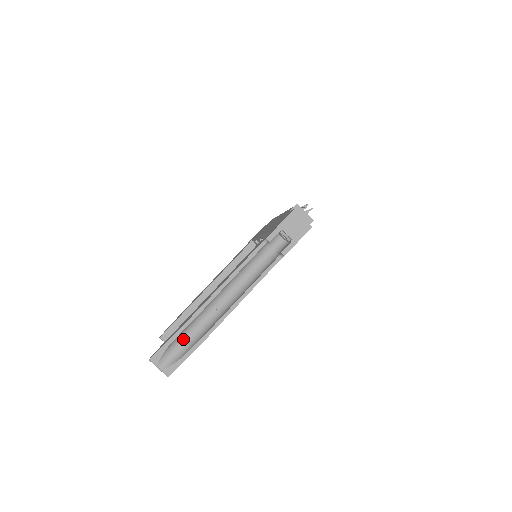
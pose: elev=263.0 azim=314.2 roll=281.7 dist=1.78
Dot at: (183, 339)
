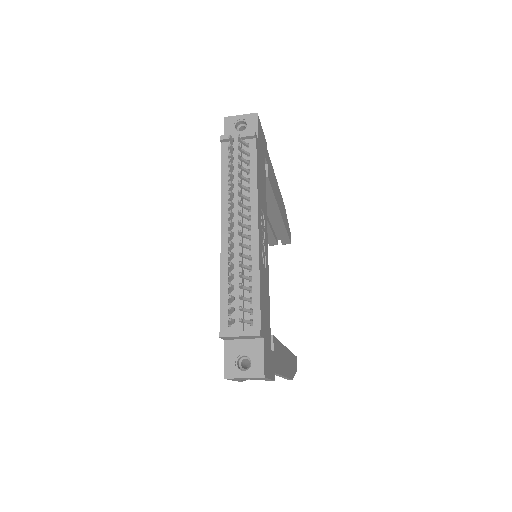
Dot at: occluded
